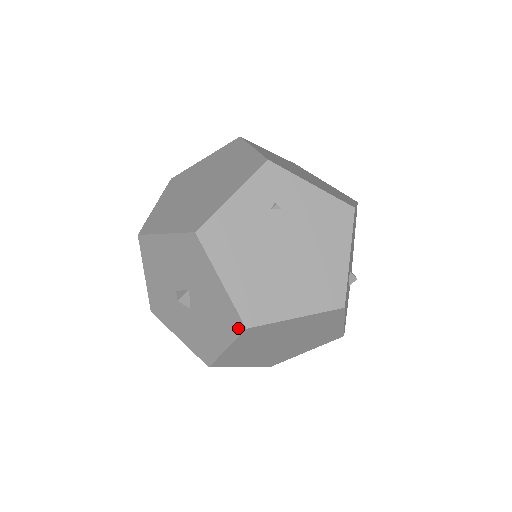
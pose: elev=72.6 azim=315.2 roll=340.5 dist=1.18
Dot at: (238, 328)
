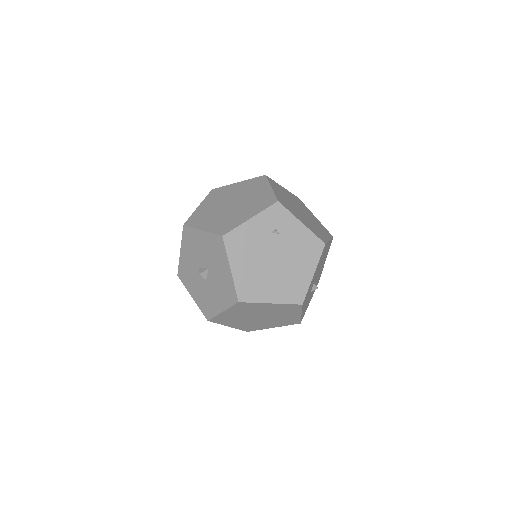
Dot at: (234, 300)
